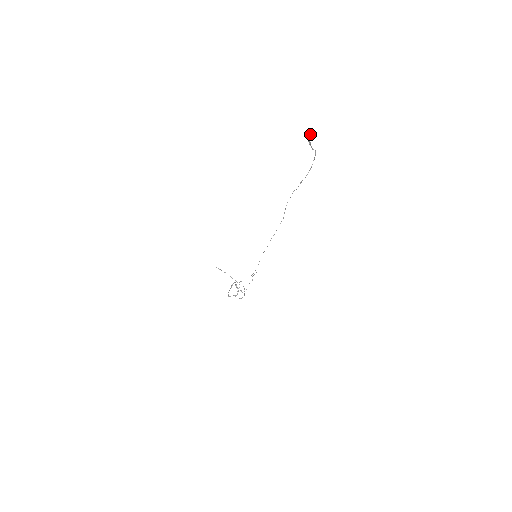
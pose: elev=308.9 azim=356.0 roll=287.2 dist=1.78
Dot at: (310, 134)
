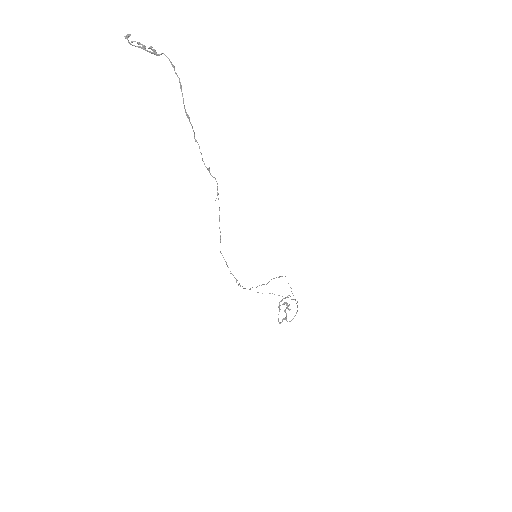
Dot at: (129, 34)
